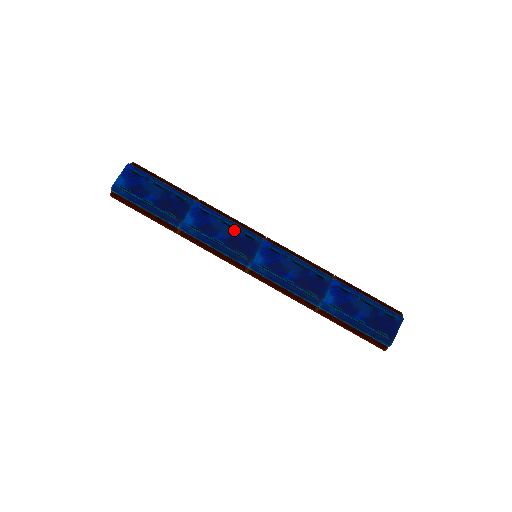
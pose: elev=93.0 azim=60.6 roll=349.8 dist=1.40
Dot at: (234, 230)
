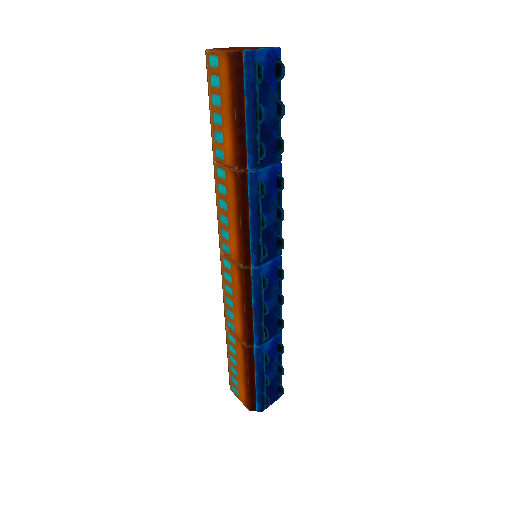
Dot at: (277, 223)
